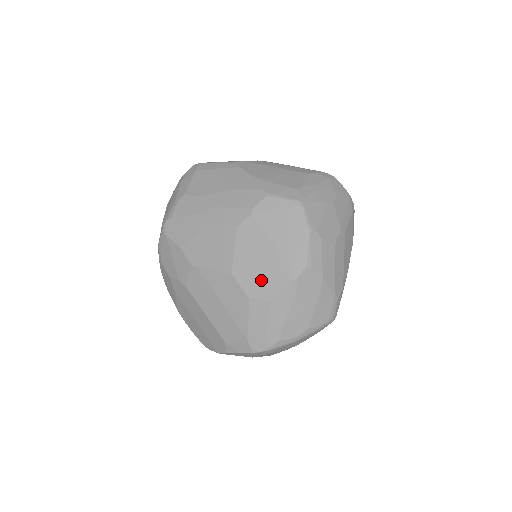
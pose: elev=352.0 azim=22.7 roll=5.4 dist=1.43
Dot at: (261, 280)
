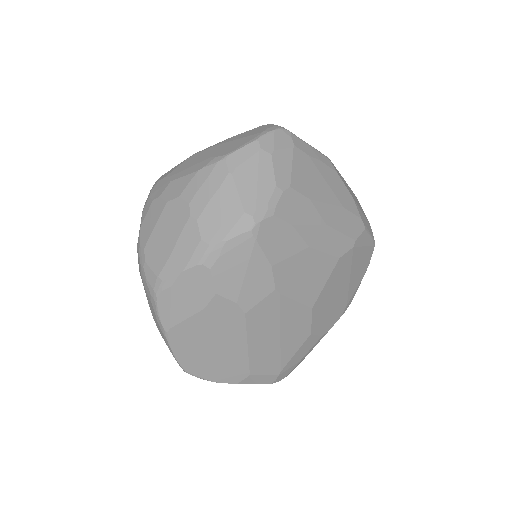
Dot at: (327, 315)
